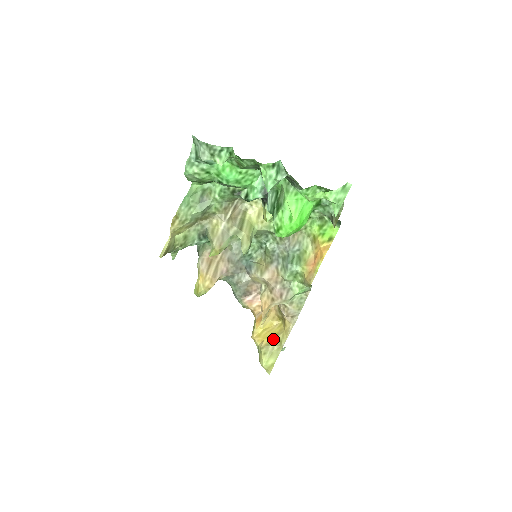
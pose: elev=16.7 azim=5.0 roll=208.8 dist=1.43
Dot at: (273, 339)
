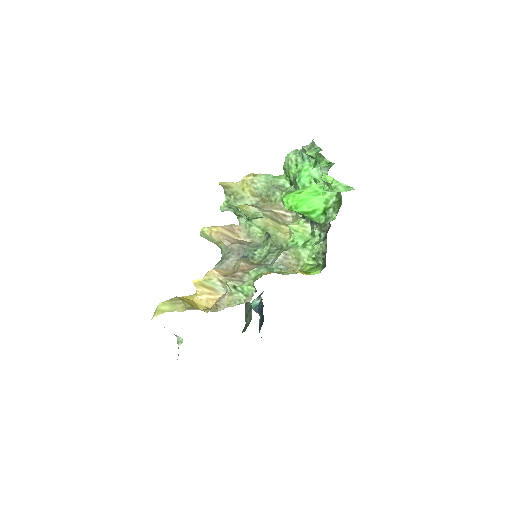
Dot at: (189, 303)
